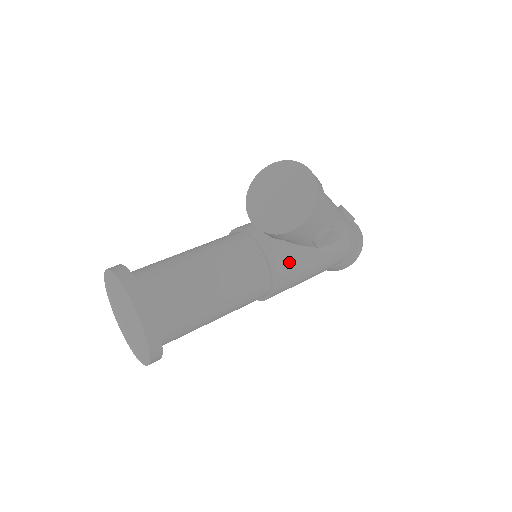
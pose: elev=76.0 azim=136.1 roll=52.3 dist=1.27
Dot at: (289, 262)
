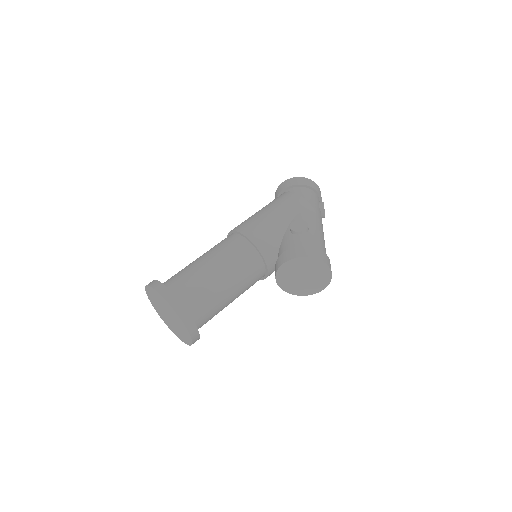
Dot at: occluded
